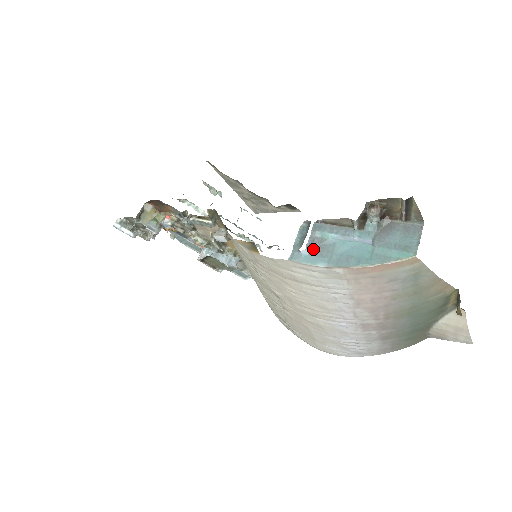
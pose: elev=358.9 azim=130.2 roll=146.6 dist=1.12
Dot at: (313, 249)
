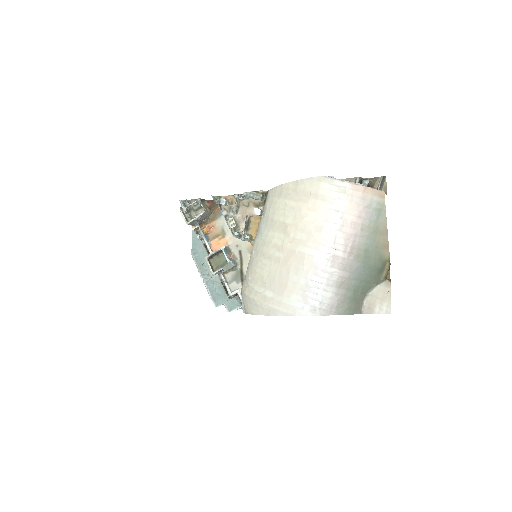
Dot at: occluded
